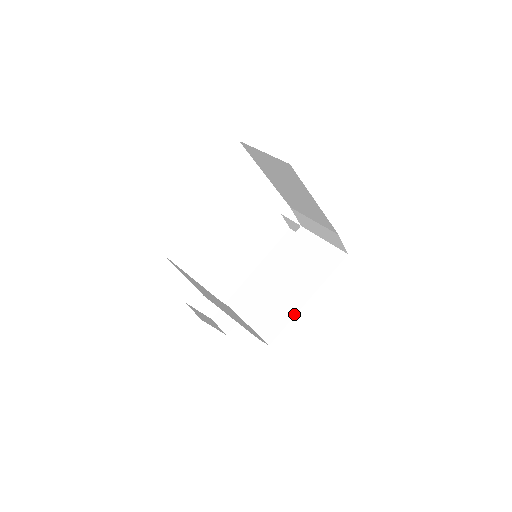
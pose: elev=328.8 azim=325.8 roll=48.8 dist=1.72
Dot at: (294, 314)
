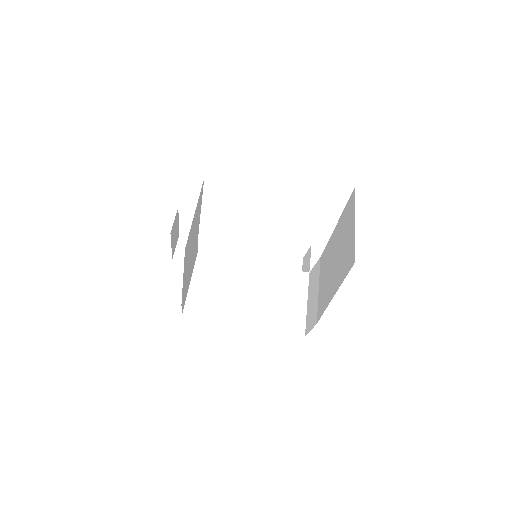
Dot at: (223, 320)
